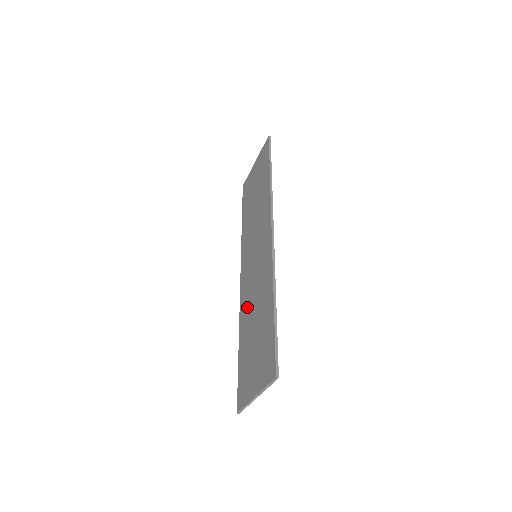
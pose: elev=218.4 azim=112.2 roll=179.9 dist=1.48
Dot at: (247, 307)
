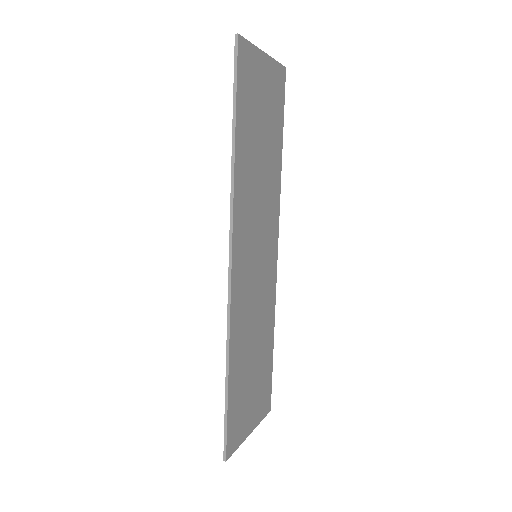
Dot at: (262, 313)
